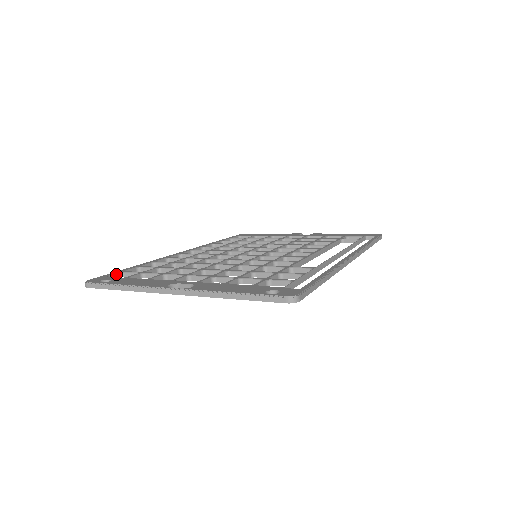
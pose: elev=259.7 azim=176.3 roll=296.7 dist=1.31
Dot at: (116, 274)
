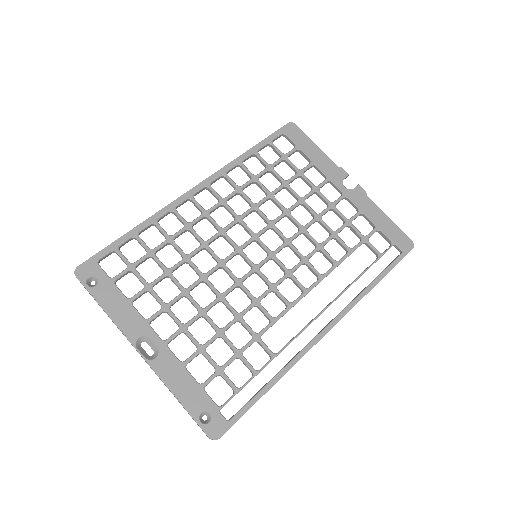
Dot at: (108, 254)
